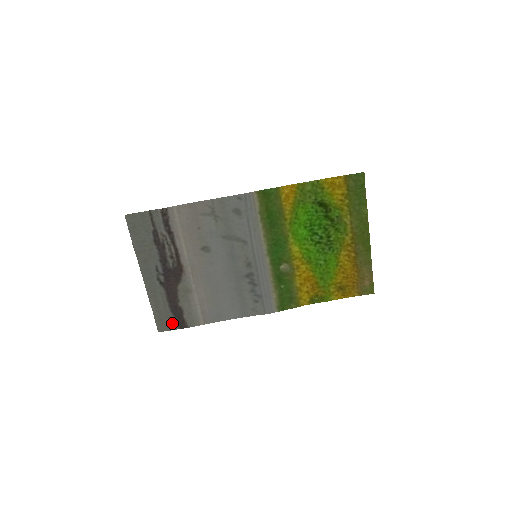
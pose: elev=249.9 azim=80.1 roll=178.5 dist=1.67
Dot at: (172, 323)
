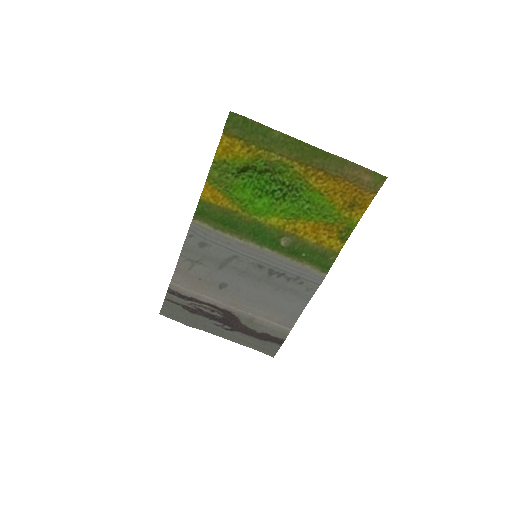
Dot at: (272, 346)
